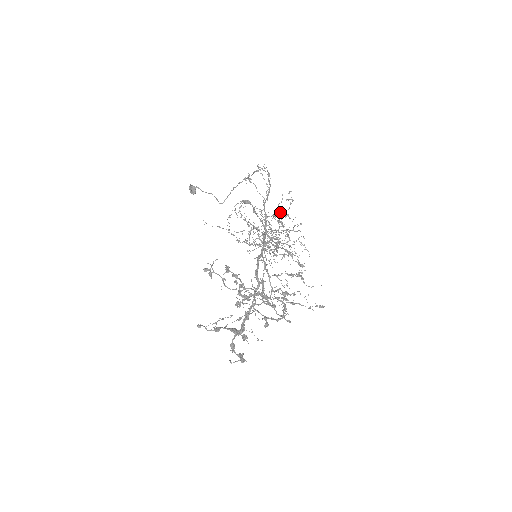
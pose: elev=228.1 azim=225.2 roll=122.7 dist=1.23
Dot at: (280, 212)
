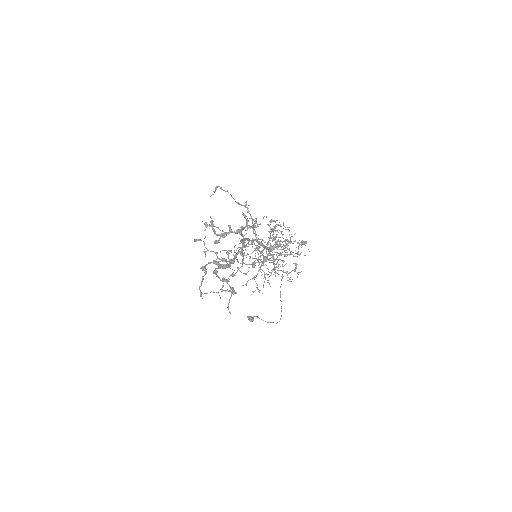
Dot at: (282, 242)
